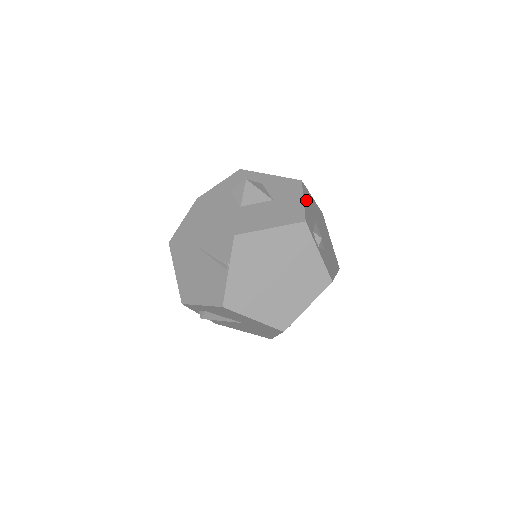
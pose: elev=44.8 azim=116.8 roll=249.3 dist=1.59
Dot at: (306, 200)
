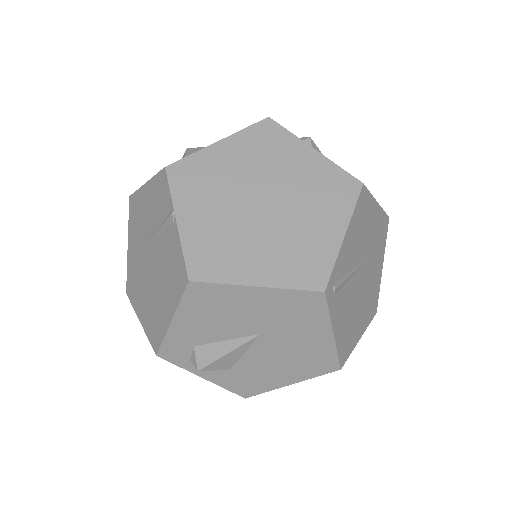
Dot at: occluded
